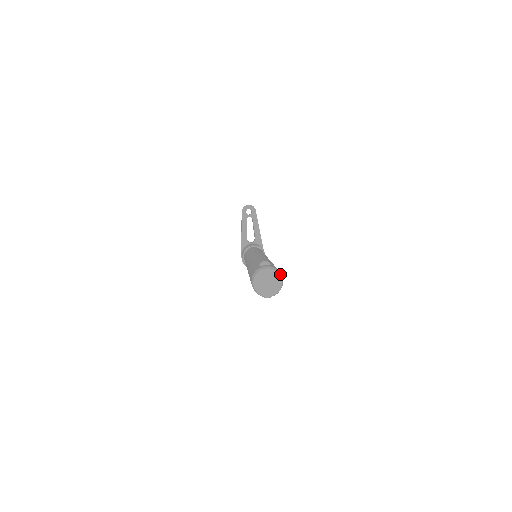
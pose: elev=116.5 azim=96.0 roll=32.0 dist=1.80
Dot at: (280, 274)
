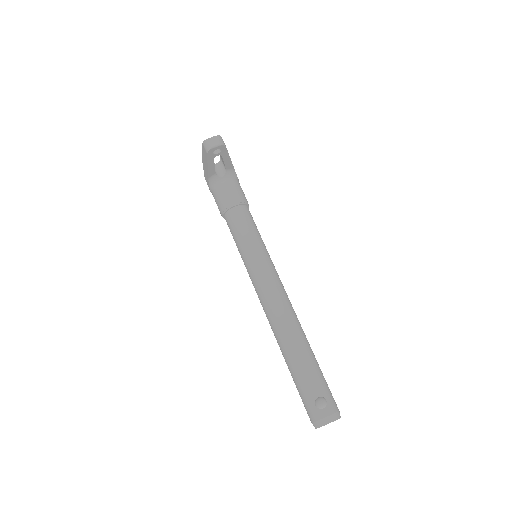
Dot at: (339, 415)
